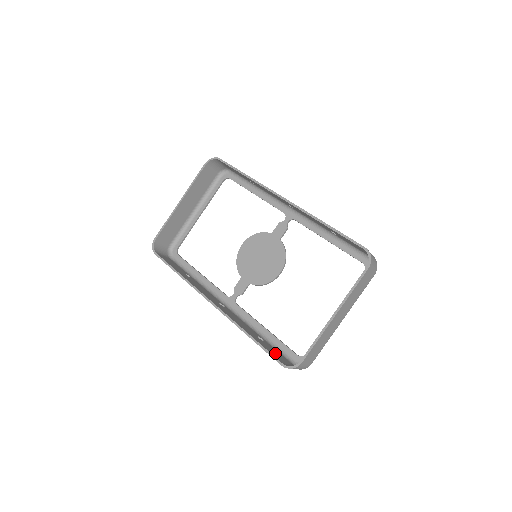
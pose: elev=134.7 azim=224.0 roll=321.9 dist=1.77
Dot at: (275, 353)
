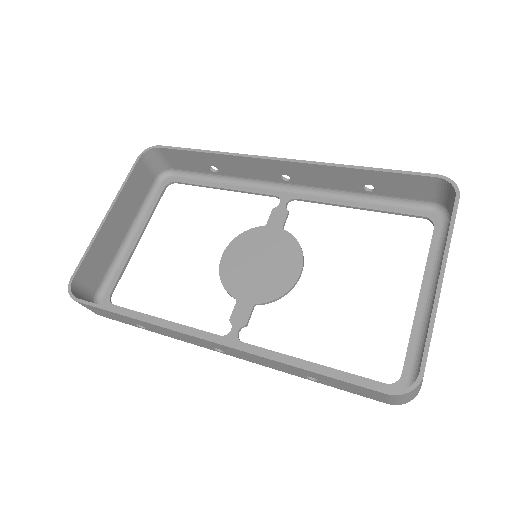
Dot at: occluded
